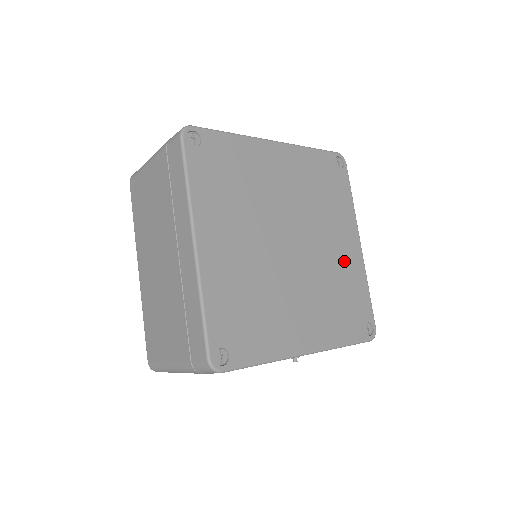
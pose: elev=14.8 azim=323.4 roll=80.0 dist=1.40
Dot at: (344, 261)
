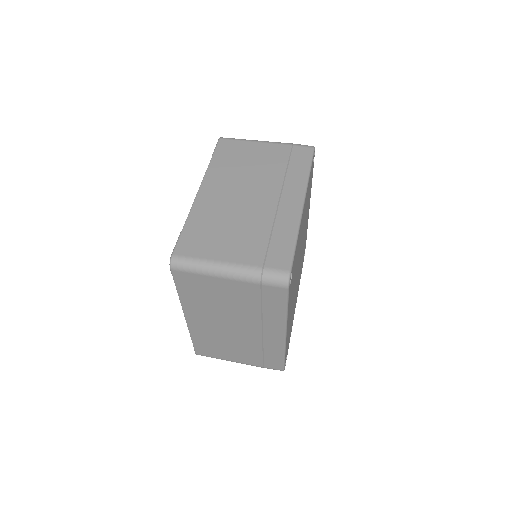
Dot at: occluded
